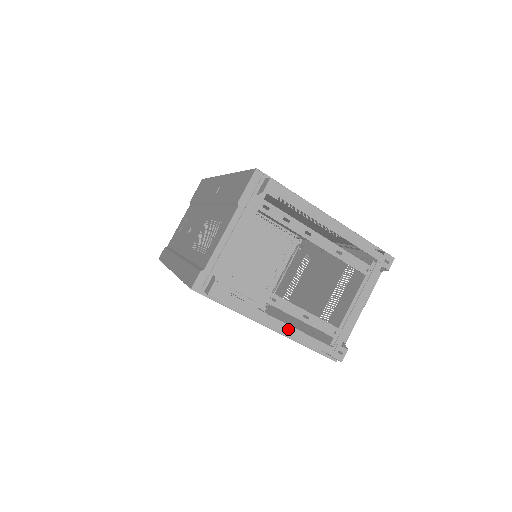
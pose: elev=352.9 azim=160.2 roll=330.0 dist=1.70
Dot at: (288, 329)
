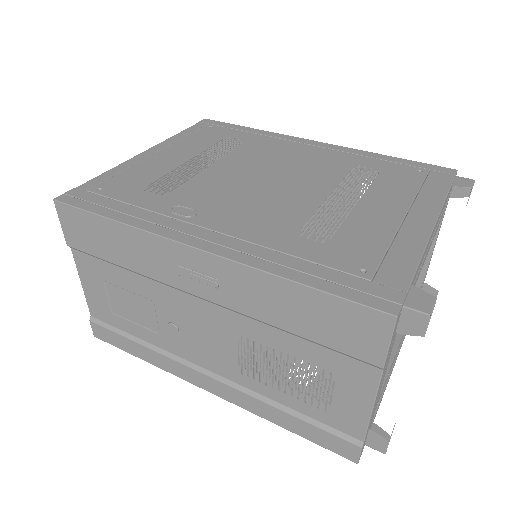
Dot at: (402, 343)
